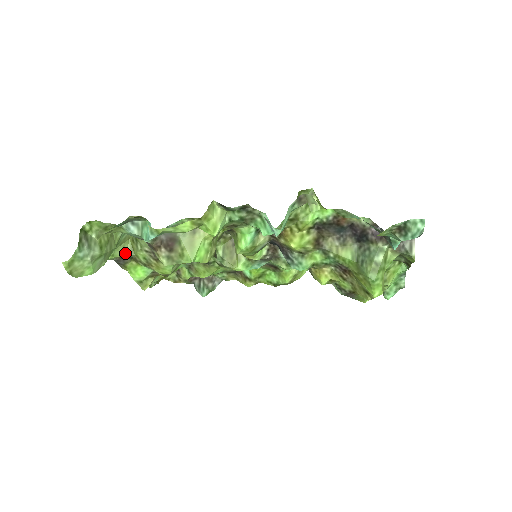
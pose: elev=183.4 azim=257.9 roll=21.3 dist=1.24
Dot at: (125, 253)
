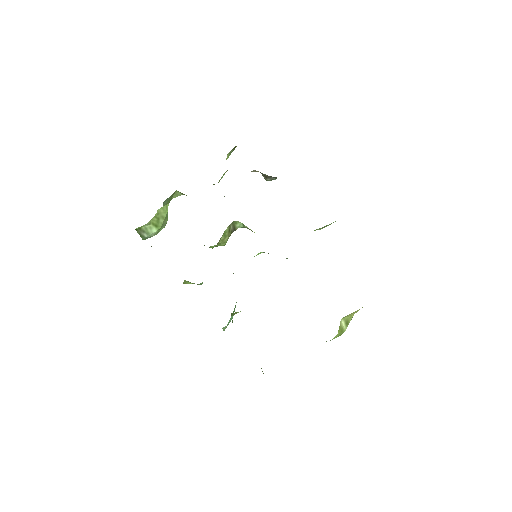
Dot at: (180, 195)
